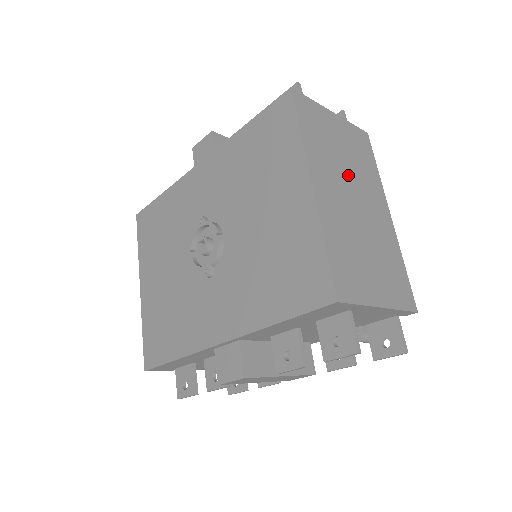
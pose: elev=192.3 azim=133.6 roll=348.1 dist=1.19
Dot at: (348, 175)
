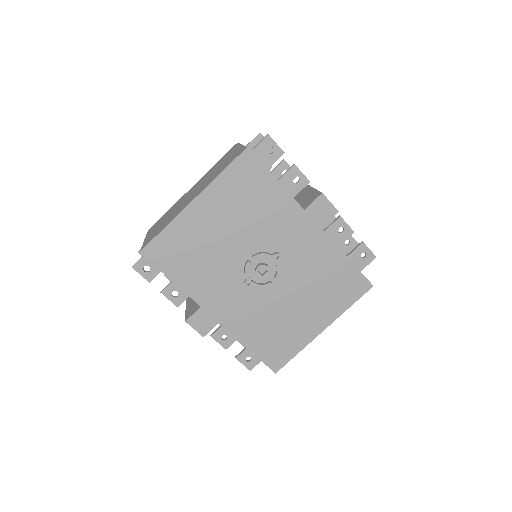
Dot at: occluded
